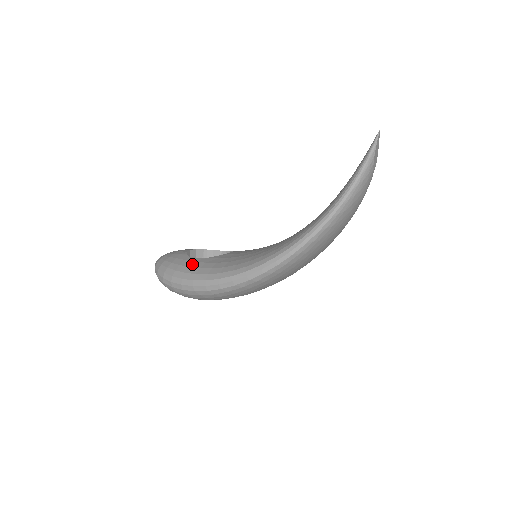
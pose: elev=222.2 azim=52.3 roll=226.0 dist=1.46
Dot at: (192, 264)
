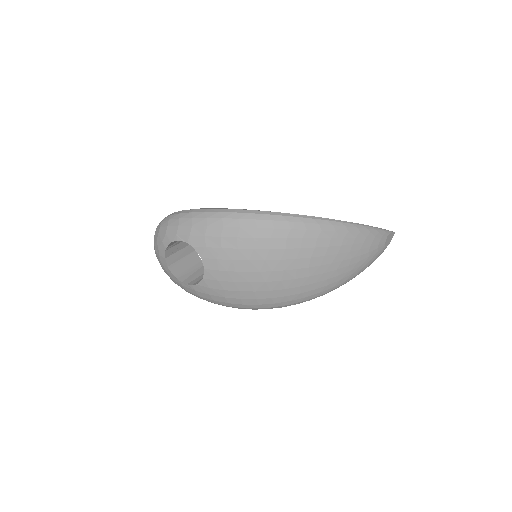
Dot at: occluded
